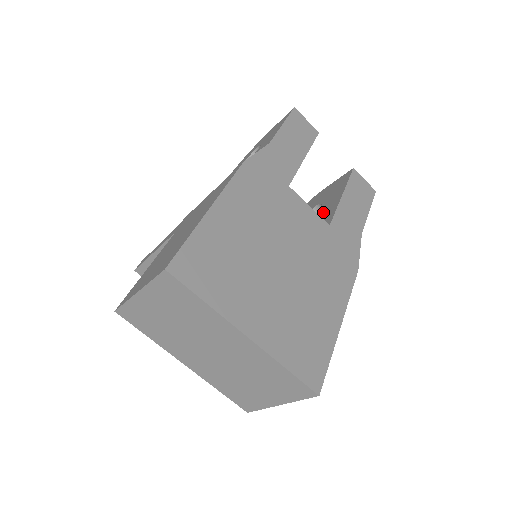
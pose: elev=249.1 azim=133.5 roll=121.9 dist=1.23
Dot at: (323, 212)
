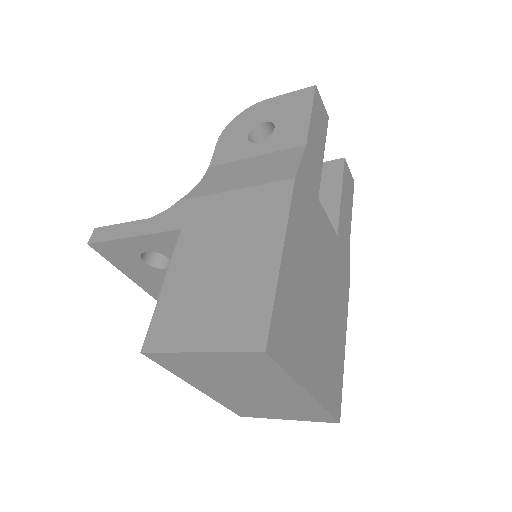
Dot at: occluded
